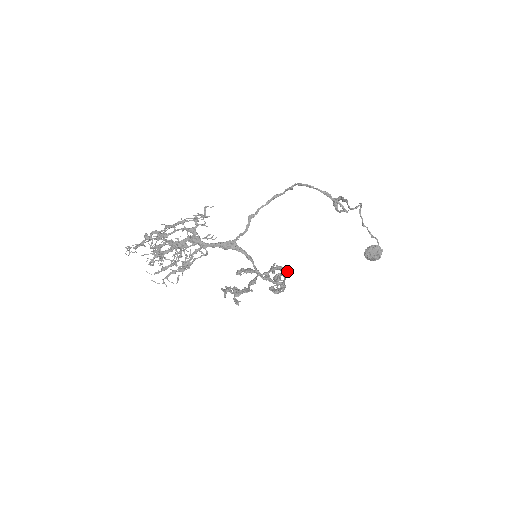
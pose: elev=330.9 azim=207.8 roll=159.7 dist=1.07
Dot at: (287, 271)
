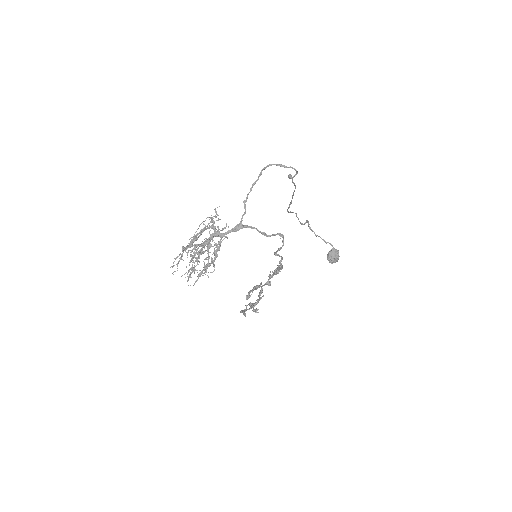
Dot at: (281, 263)
